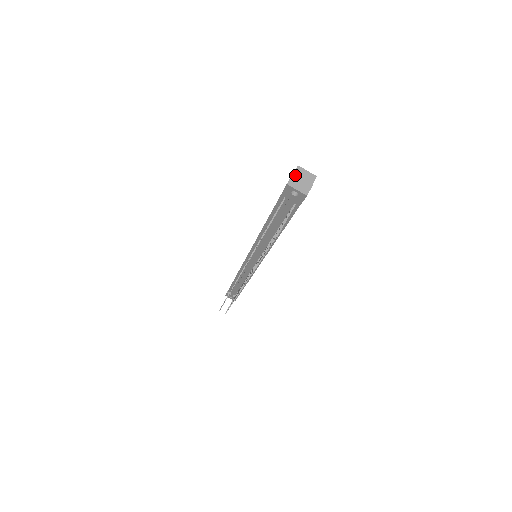
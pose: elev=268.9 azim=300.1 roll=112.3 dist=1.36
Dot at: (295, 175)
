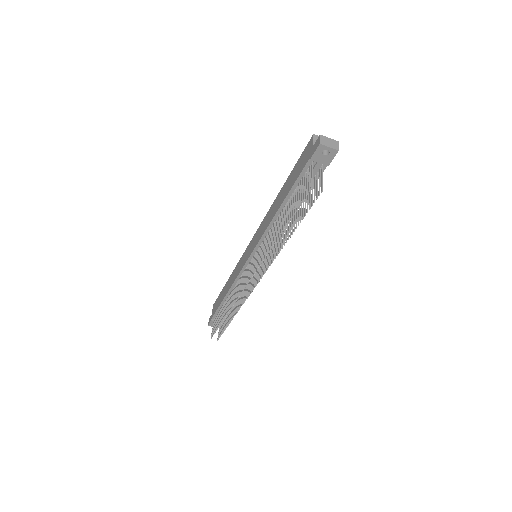
Dot at: (322, 136)
